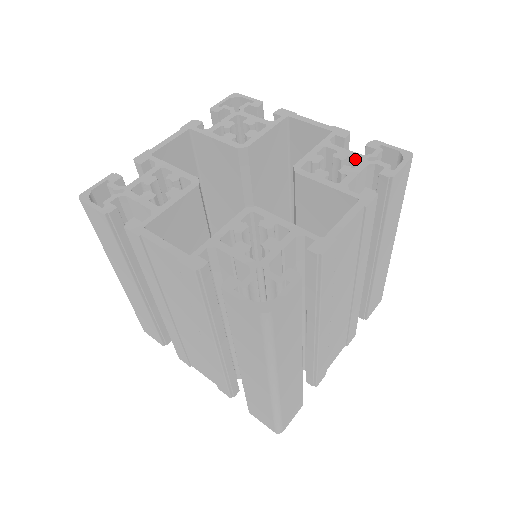
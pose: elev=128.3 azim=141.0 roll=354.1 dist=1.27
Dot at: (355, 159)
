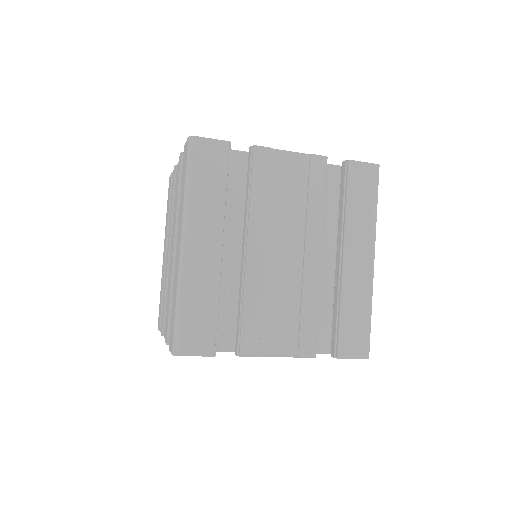
Dot at: occluded
